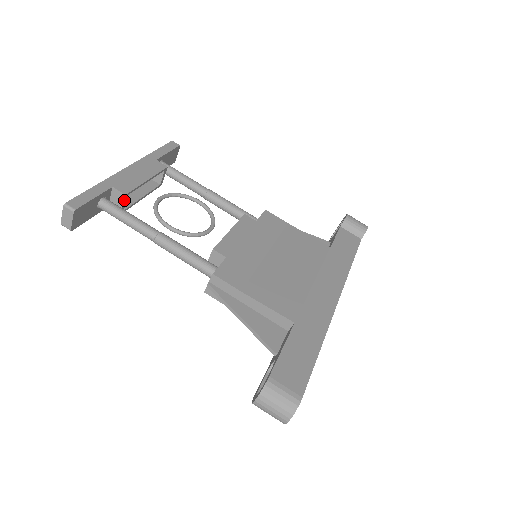
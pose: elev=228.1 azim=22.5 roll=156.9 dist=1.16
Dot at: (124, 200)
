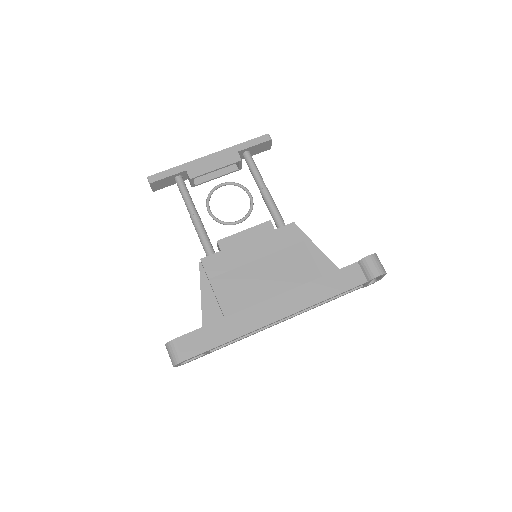
Dot at: (191, 181)
